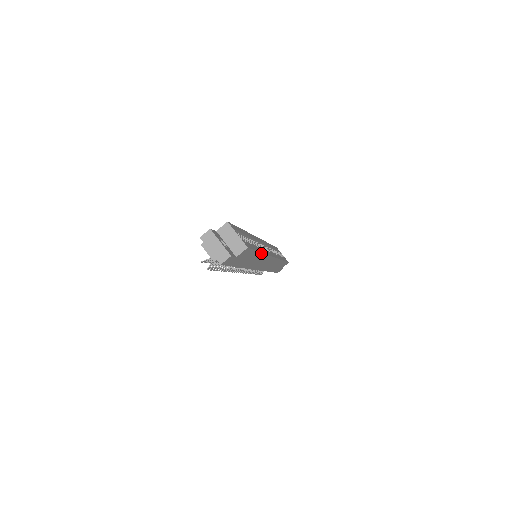
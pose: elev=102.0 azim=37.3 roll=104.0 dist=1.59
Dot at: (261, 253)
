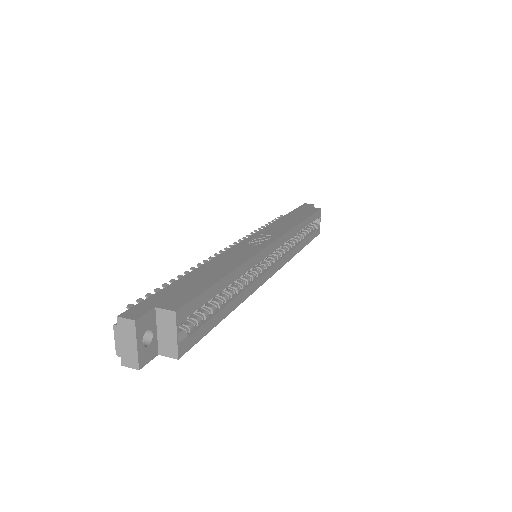
Dot at: (231, 310)
